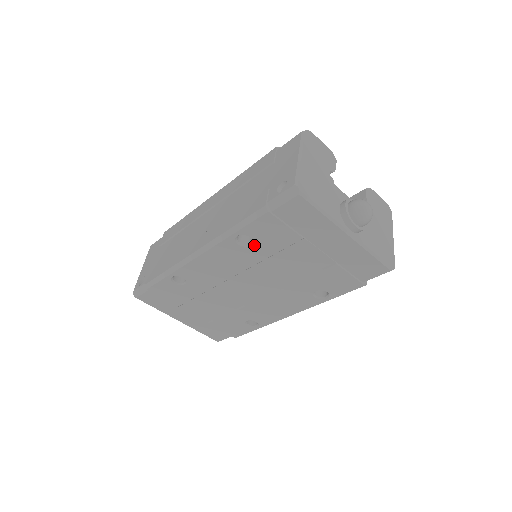
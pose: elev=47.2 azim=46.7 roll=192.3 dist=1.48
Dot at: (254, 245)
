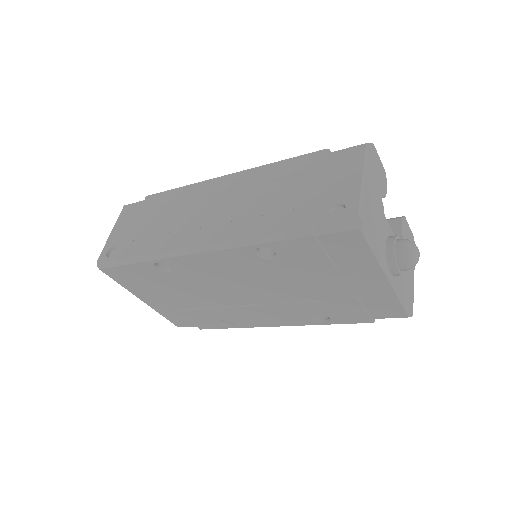
Dot at: (275, 260)
